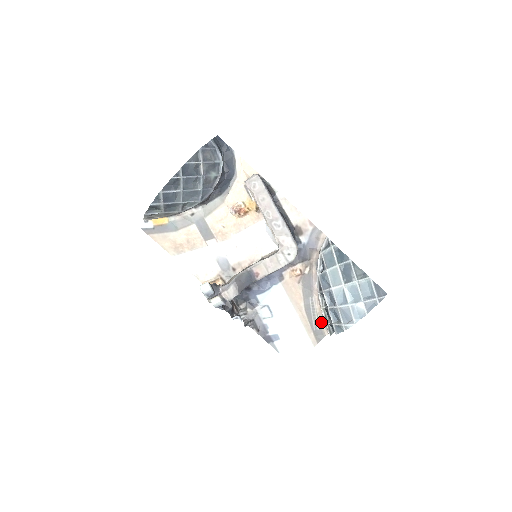
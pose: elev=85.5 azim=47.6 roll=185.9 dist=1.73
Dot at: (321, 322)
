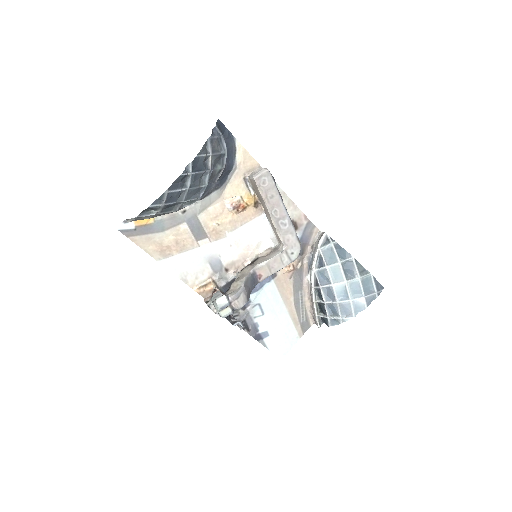
Dot at: (308, 314)
